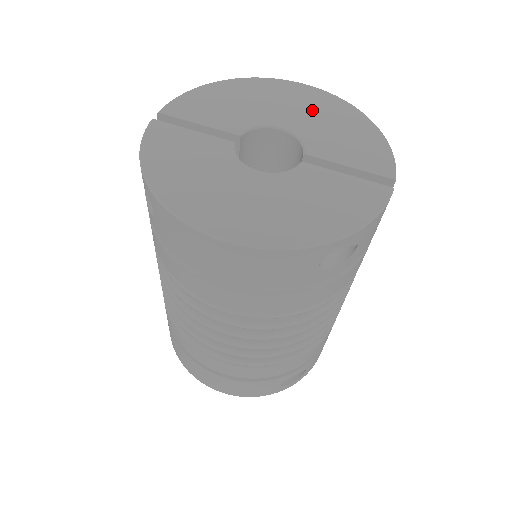
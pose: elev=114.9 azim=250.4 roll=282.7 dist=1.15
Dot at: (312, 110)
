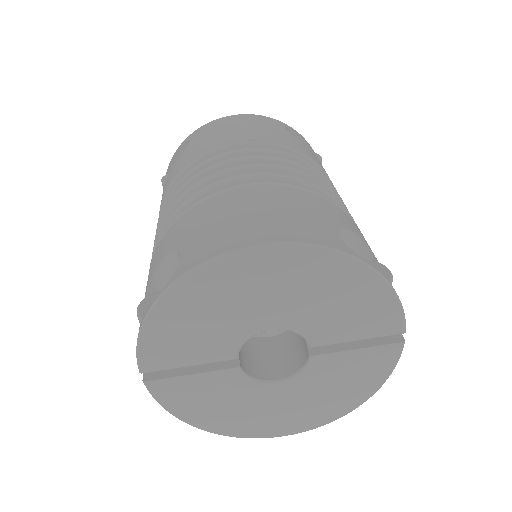
Dot at: (293, 288)
